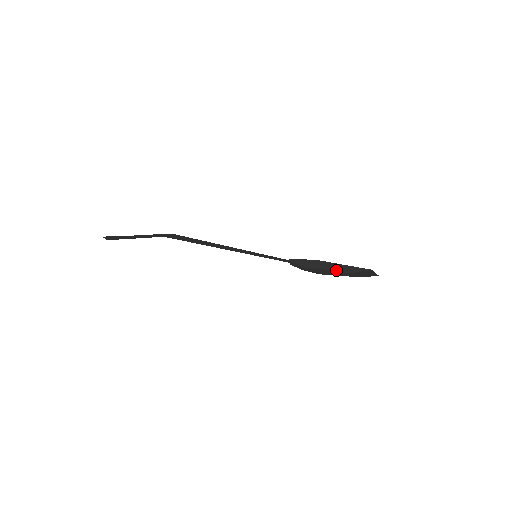
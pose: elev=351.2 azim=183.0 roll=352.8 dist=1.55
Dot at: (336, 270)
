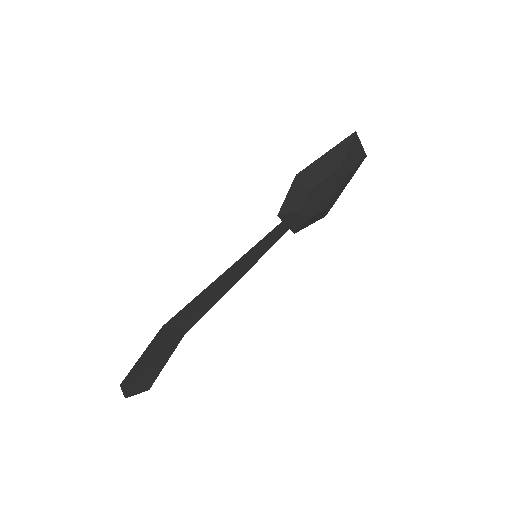
Dot at: (338, 190)
